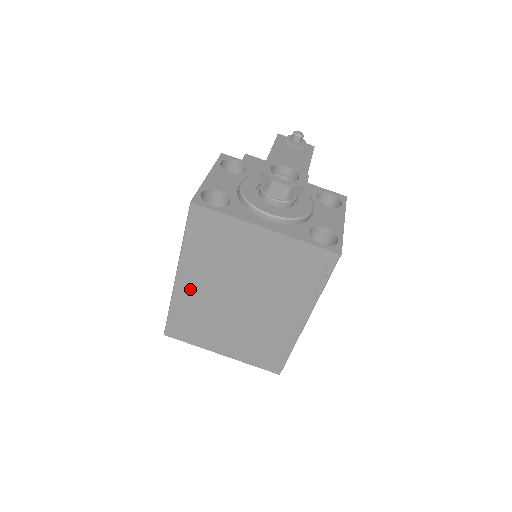
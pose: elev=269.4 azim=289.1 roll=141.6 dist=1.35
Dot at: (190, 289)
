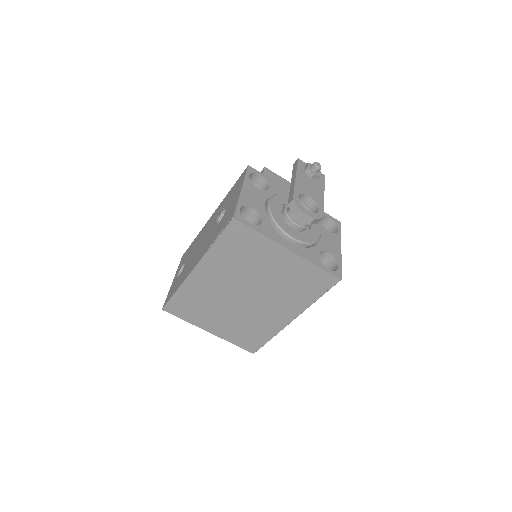
Dot at: (203, 280)
